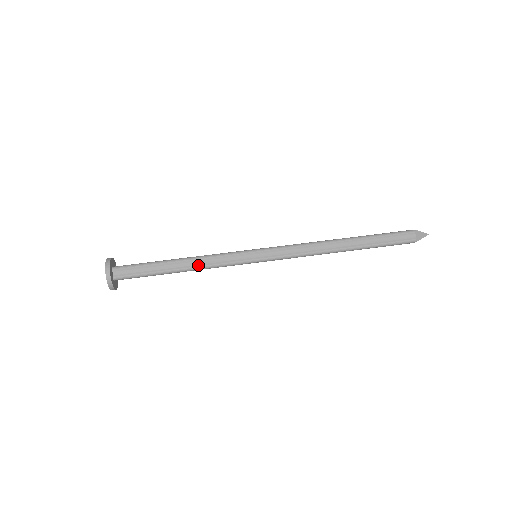
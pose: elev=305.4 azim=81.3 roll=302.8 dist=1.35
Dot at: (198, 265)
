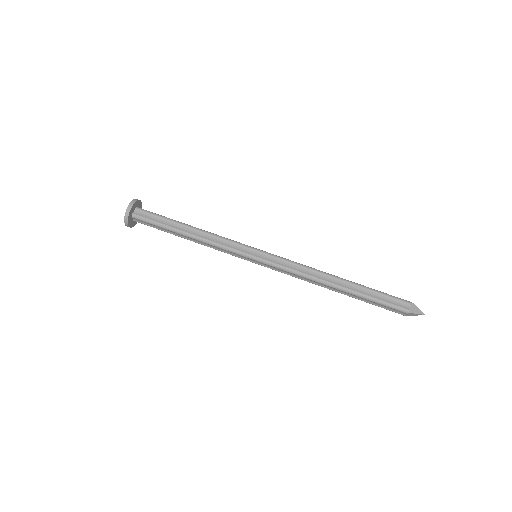
Dot at: (203, 244)
